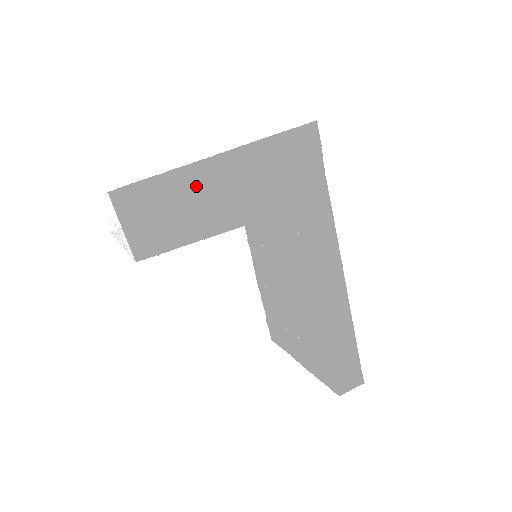
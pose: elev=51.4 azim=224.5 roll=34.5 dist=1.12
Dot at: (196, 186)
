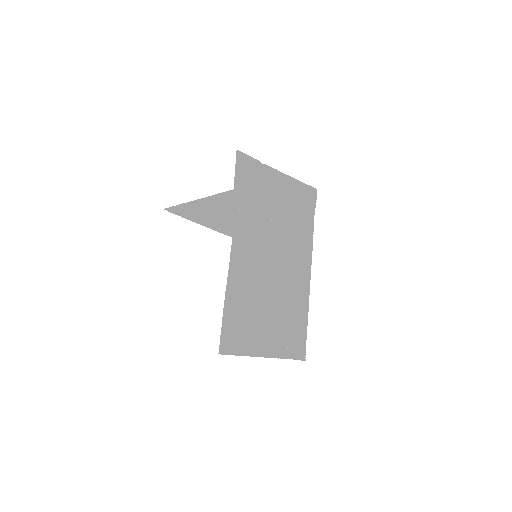
Dot at: (267, 177)
